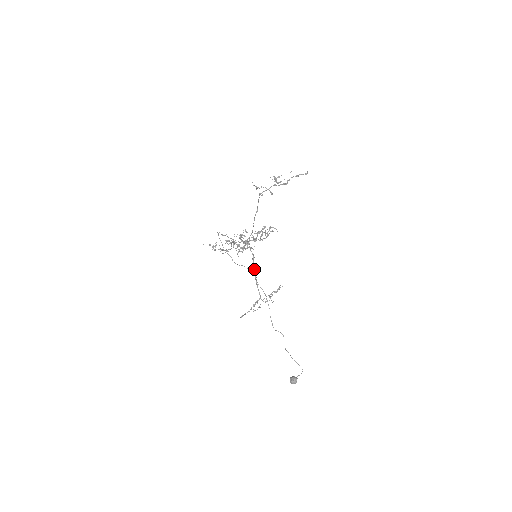
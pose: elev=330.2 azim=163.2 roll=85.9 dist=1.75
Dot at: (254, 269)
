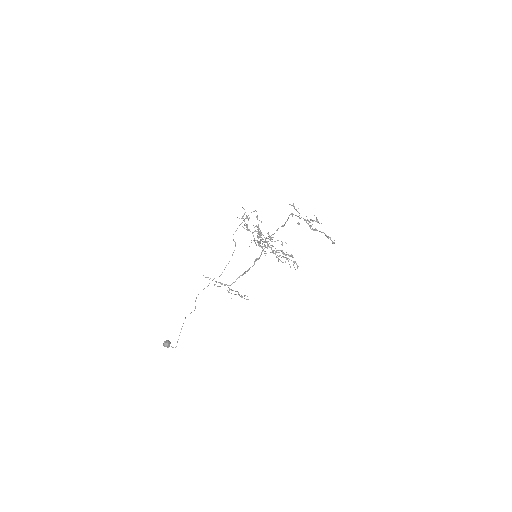
Dot at: occluded
